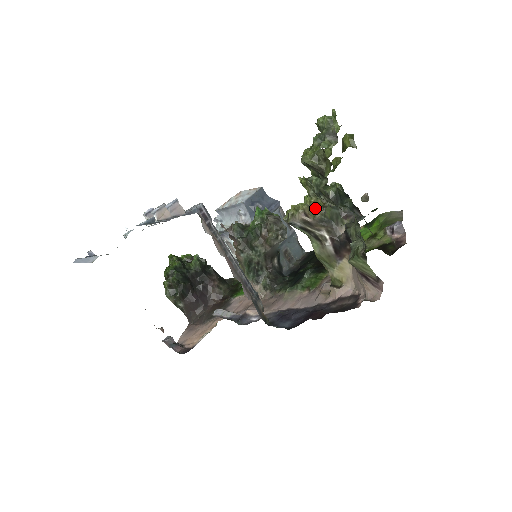
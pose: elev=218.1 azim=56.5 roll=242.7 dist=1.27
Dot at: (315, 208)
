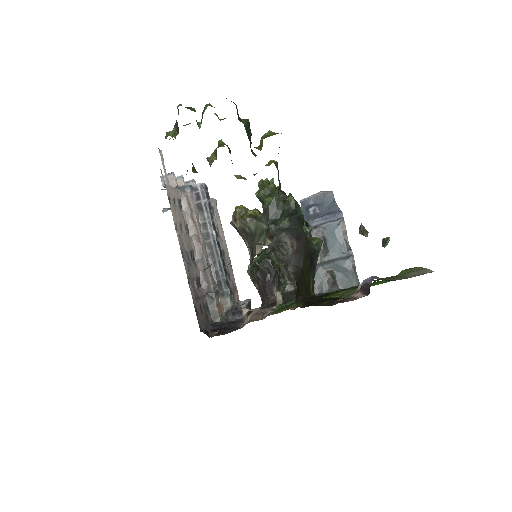
Dot at: (246, 215)
